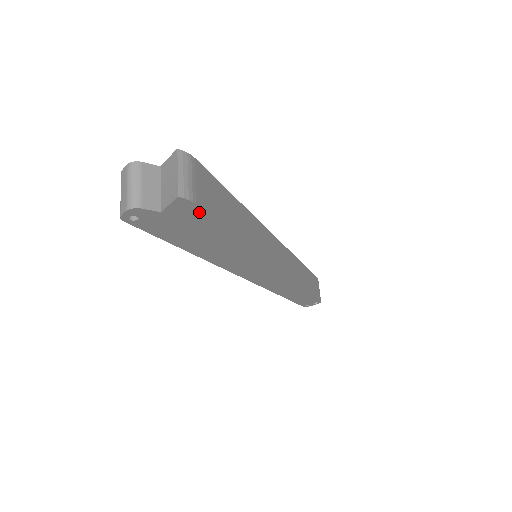
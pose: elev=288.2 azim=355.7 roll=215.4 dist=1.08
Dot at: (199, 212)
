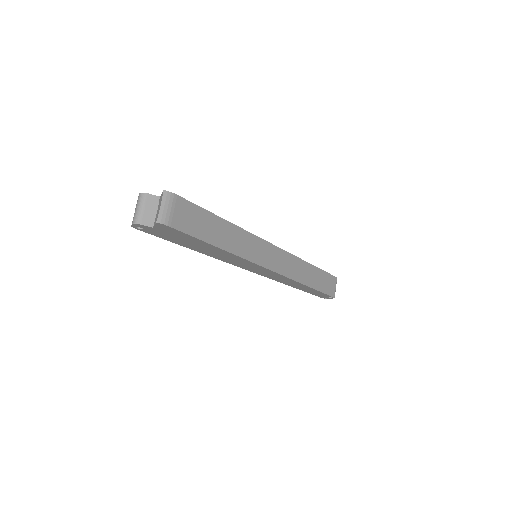
Dot at: (176, 231)
